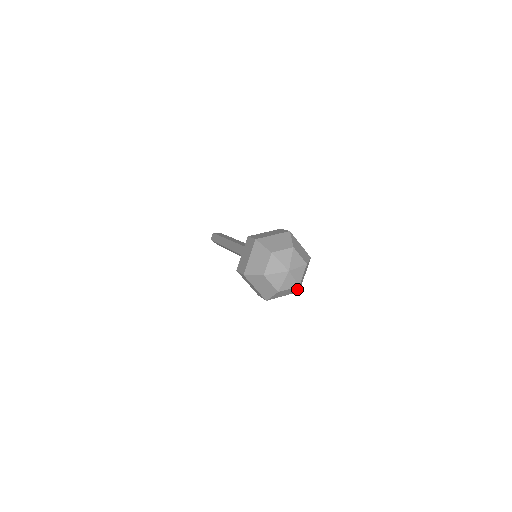
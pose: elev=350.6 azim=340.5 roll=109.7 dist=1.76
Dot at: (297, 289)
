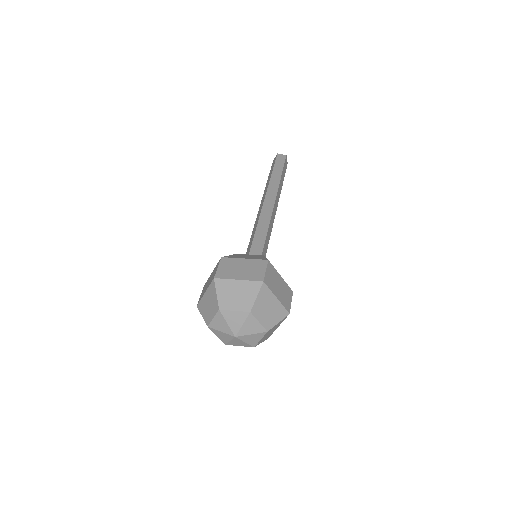
Dot at: occluded
